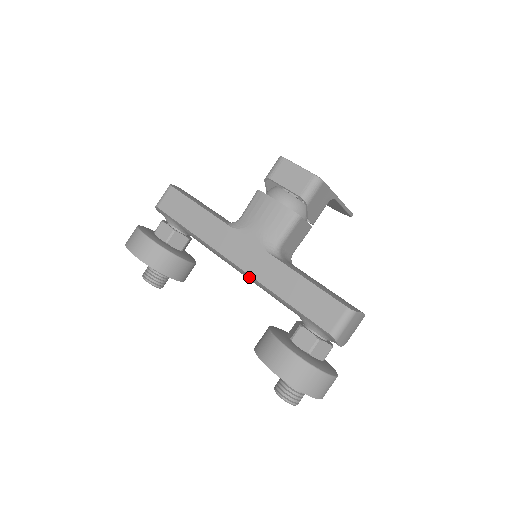
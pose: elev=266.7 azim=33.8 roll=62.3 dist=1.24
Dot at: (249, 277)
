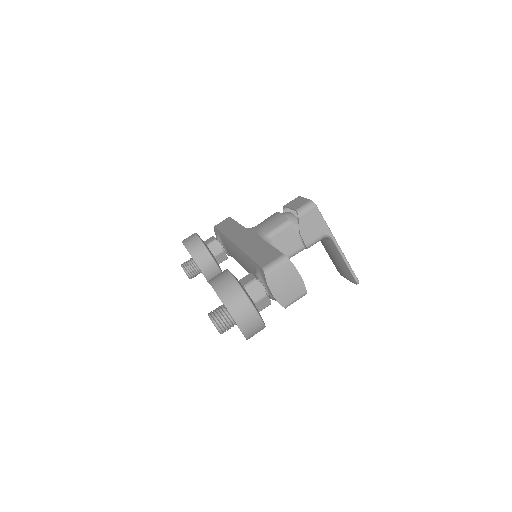
Dot at: (238, 251)
